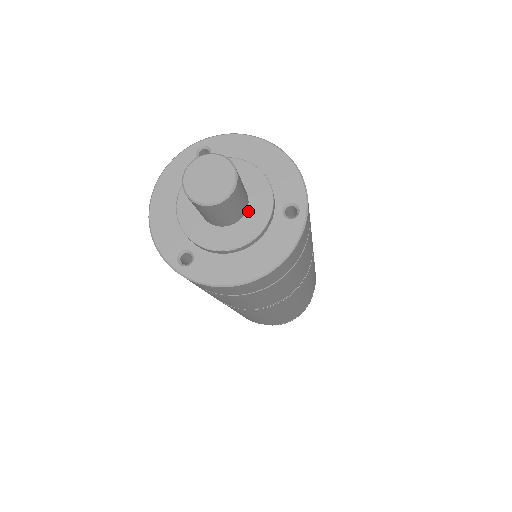
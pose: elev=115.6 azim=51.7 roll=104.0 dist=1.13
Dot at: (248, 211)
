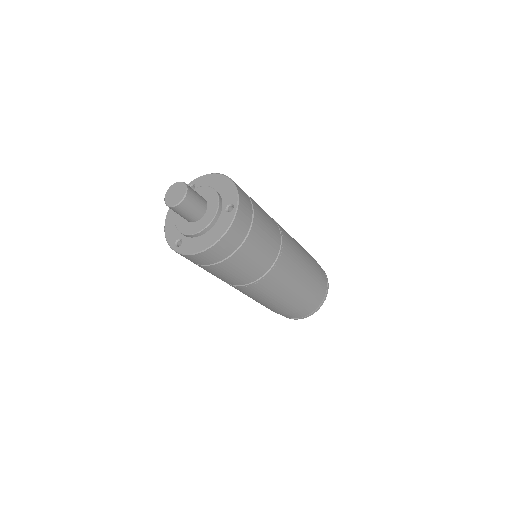
Dot at: (207, 212)
